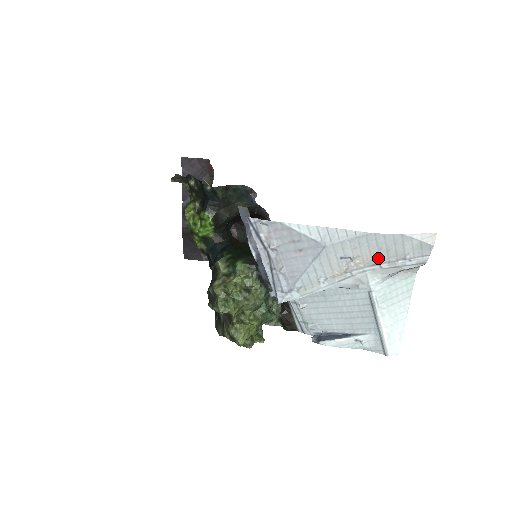
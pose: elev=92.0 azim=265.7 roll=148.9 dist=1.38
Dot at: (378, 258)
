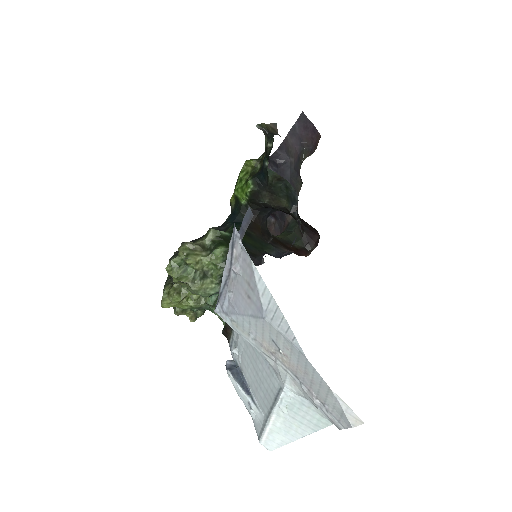
Dot at: (302, 377)
